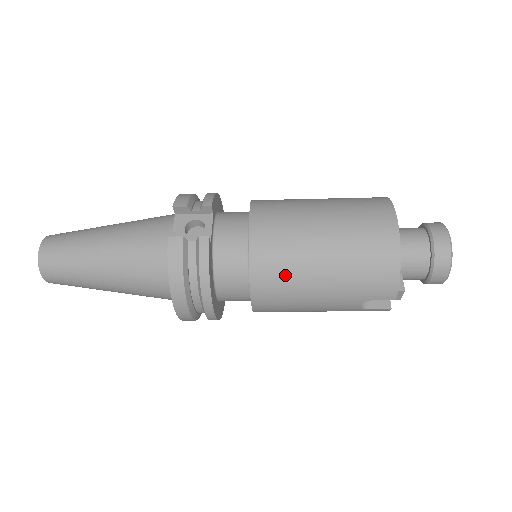
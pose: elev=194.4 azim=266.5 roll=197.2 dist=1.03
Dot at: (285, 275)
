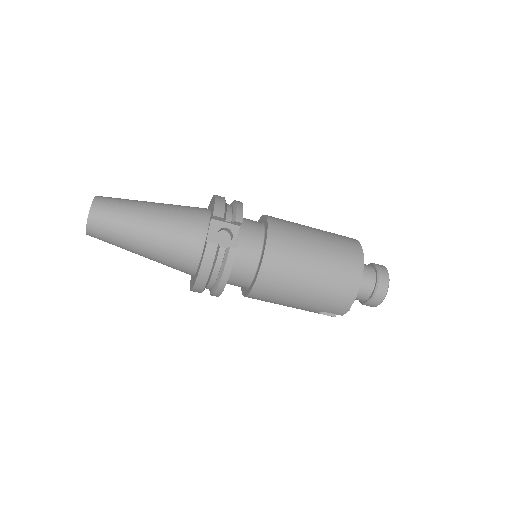
Dot at: (280, 287)
